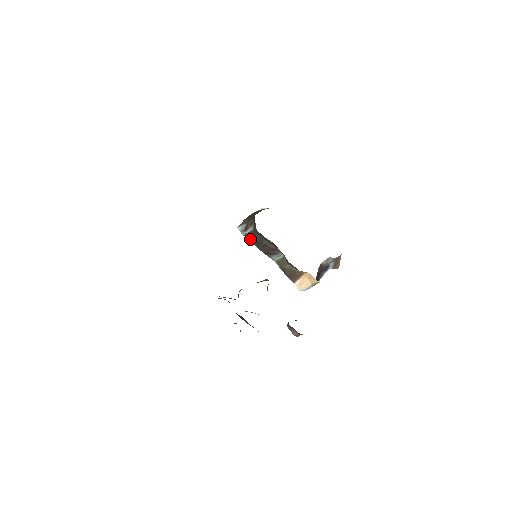
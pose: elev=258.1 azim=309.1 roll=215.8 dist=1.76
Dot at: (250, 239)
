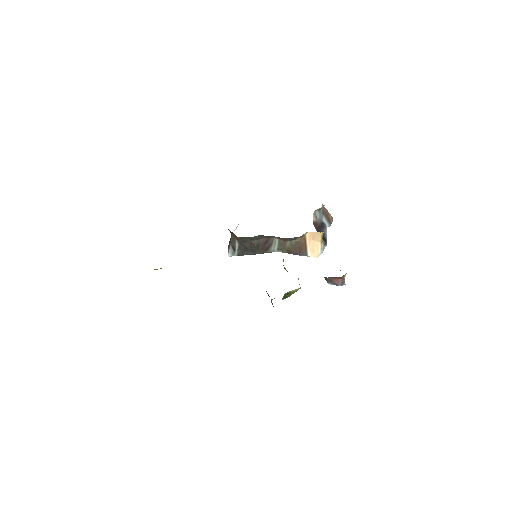
Dot at: (244, 253)
